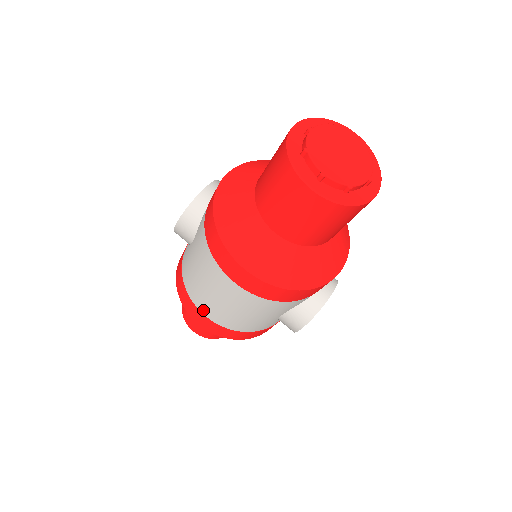
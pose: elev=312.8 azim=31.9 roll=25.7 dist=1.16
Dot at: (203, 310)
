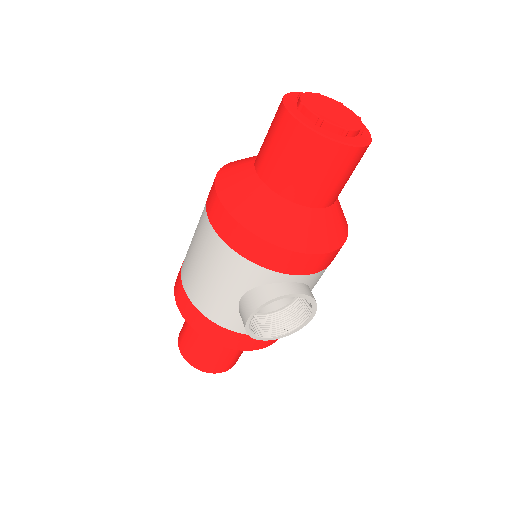
Dot at: (183, 275)
